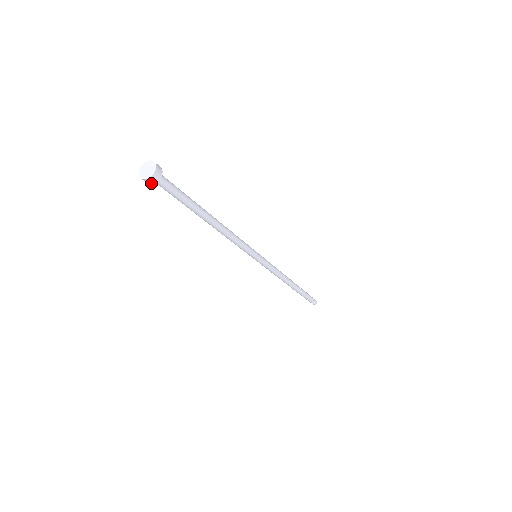
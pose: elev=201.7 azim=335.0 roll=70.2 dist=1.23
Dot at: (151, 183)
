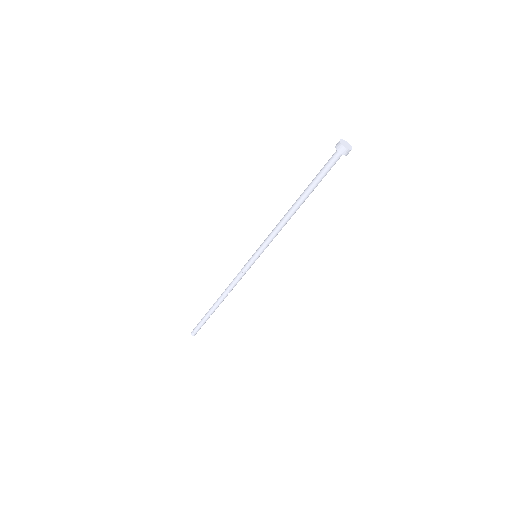
Dot at: (341, 152)
